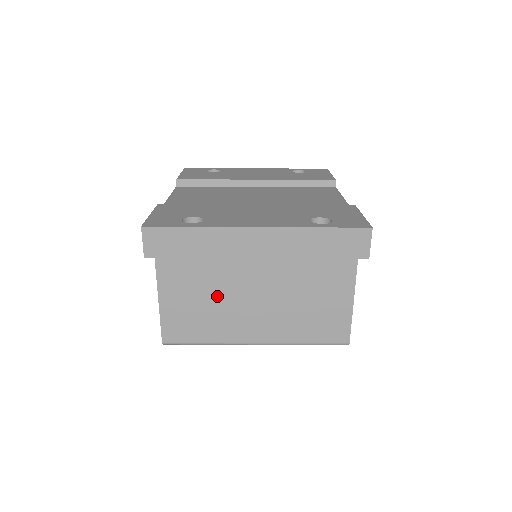
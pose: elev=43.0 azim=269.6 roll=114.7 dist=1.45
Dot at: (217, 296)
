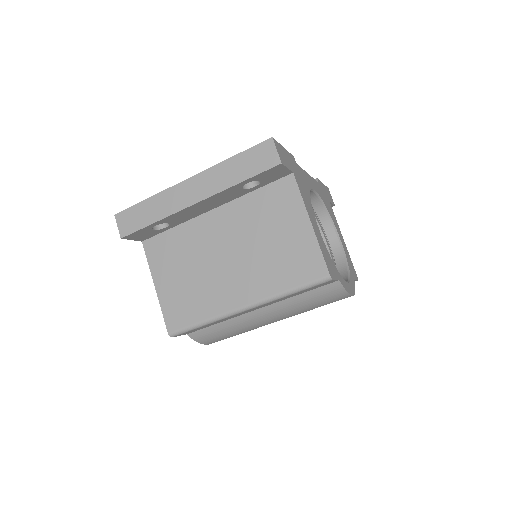
Dot at: (198, 270)
